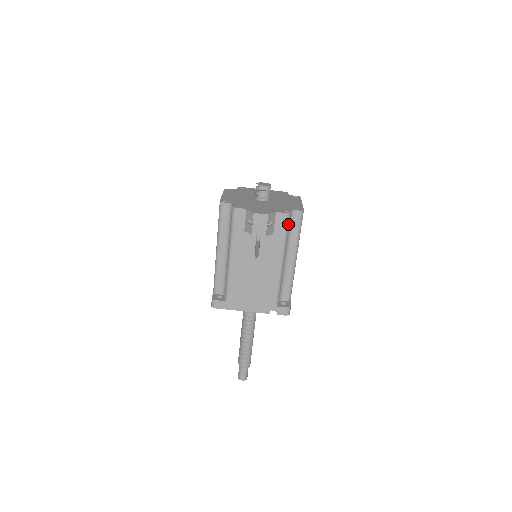
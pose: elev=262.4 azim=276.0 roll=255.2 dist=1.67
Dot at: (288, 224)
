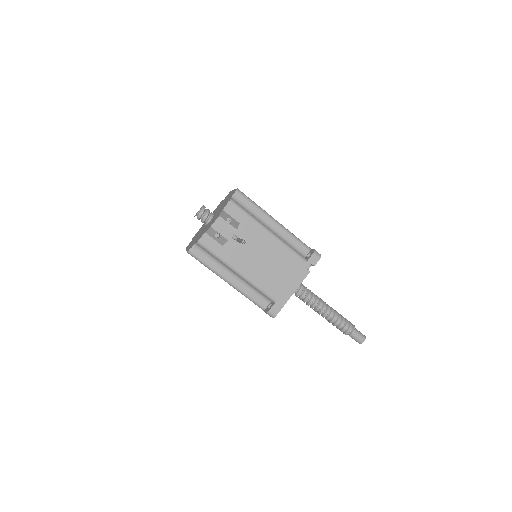
Dot at: (239, 206)
